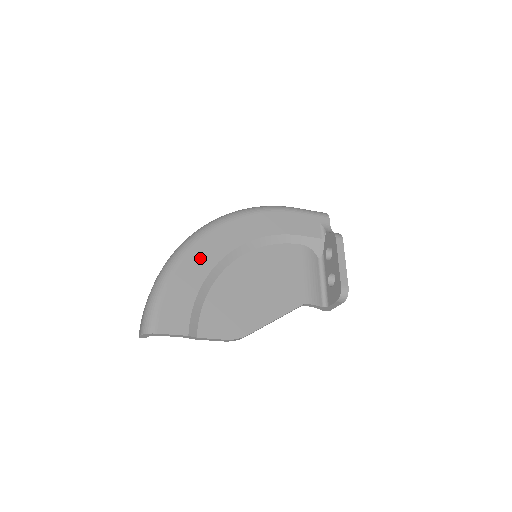
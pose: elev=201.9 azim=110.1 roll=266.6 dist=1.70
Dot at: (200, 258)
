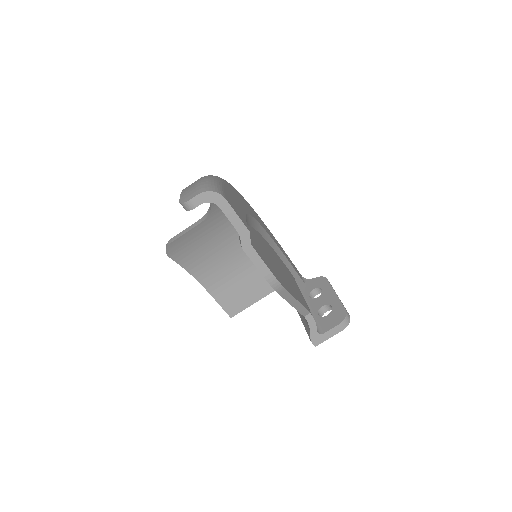
Dot at: (239, 198)
